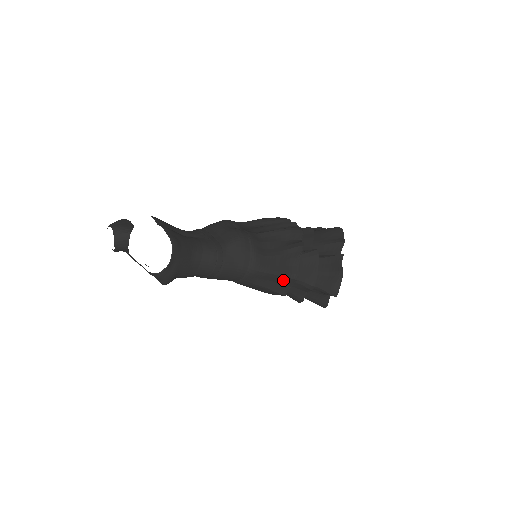
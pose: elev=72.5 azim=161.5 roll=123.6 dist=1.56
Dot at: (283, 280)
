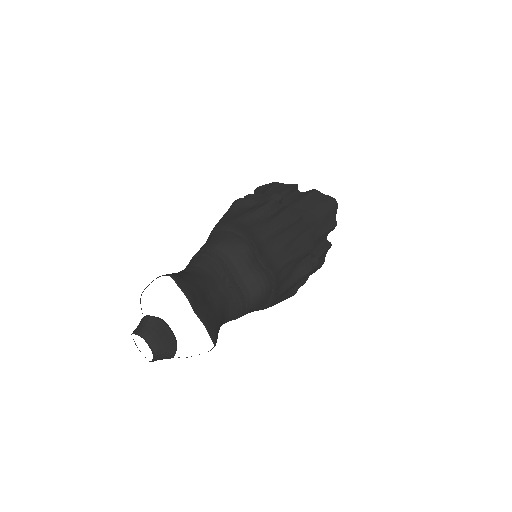
Dot at: occluded
